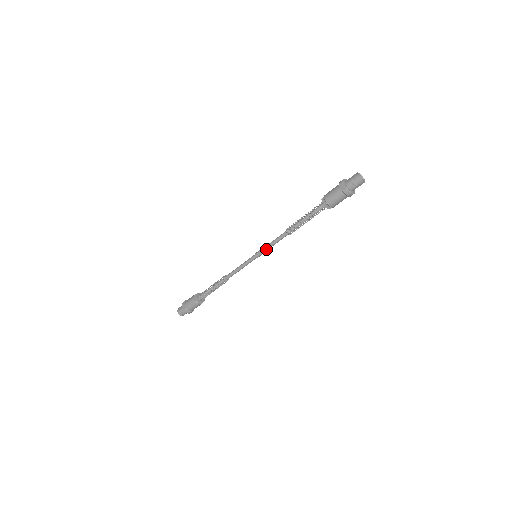
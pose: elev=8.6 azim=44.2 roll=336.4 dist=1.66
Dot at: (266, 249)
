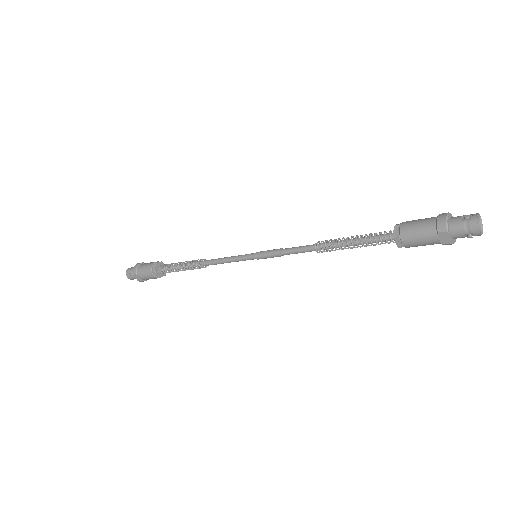
Dot at: occluded
